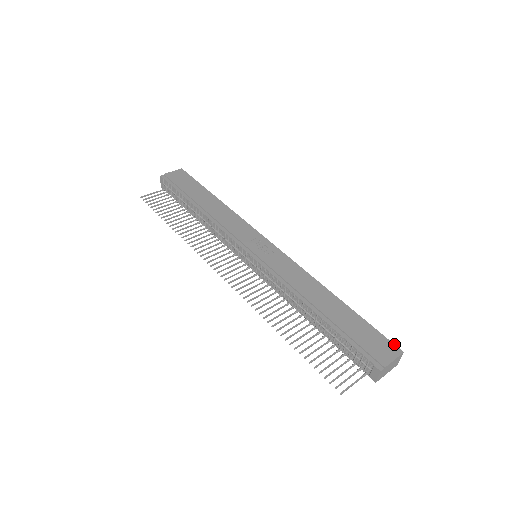
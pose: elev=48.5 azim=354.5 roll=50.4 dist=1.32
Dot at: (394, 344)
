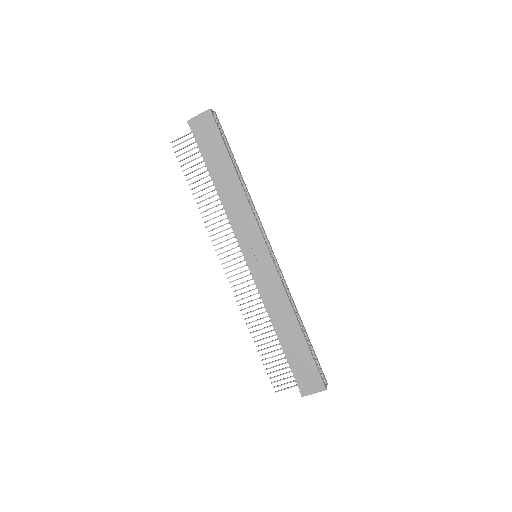
Dot at: (323, 382)
